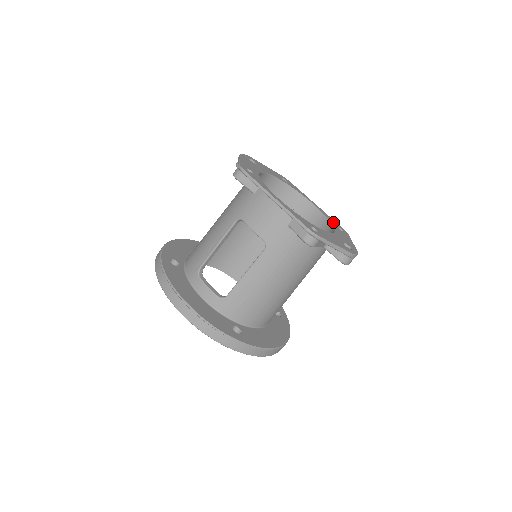
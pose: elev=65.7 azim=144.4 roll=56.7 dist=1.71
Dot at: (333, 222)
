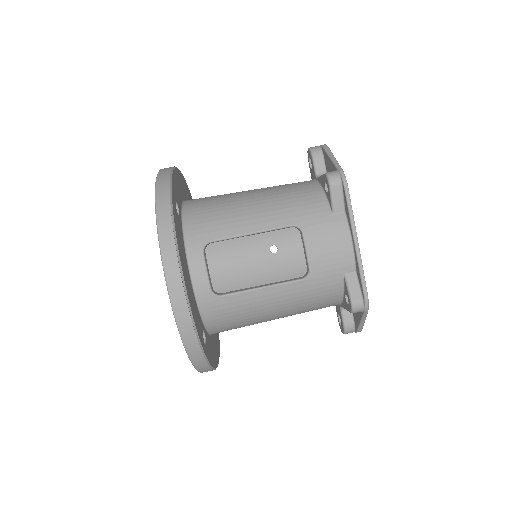
Dot at: occluded
